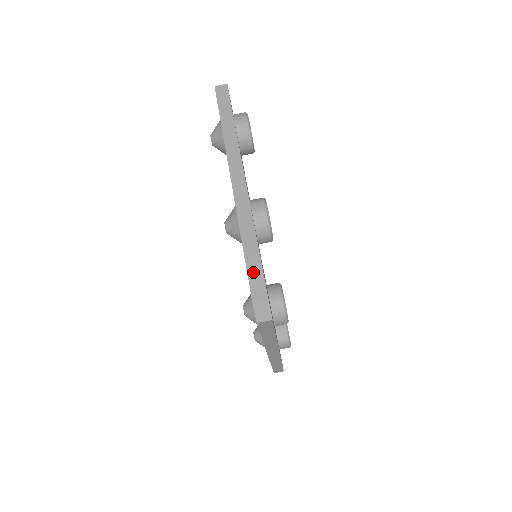
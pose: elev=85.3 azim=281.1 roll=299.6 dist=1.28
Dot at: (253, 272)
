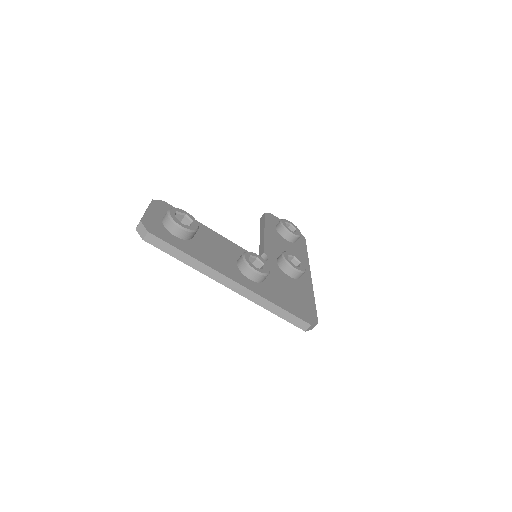
Dot at: (291, 320)
